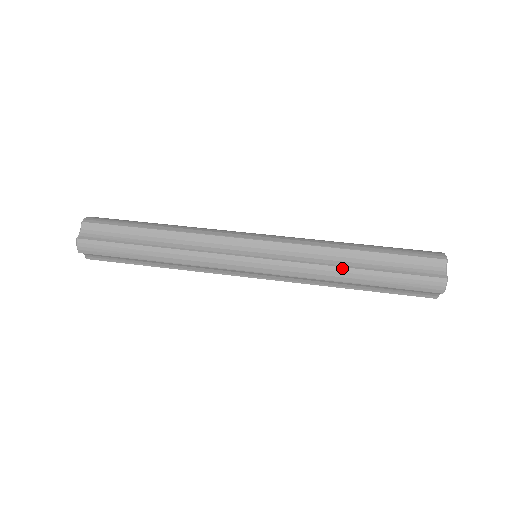
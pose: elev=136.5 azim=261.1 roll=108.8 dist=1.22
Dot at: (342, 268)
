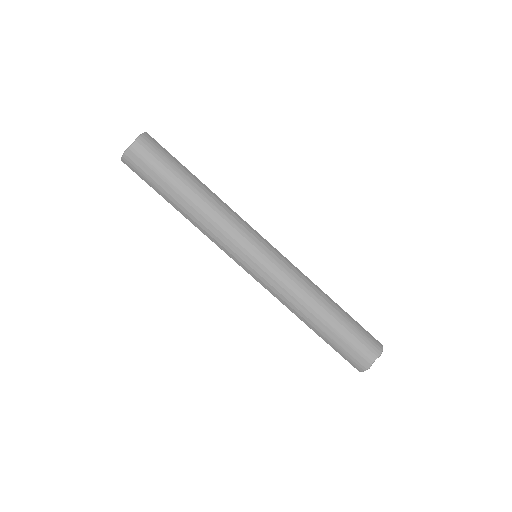
Dot at: (308, 314)
